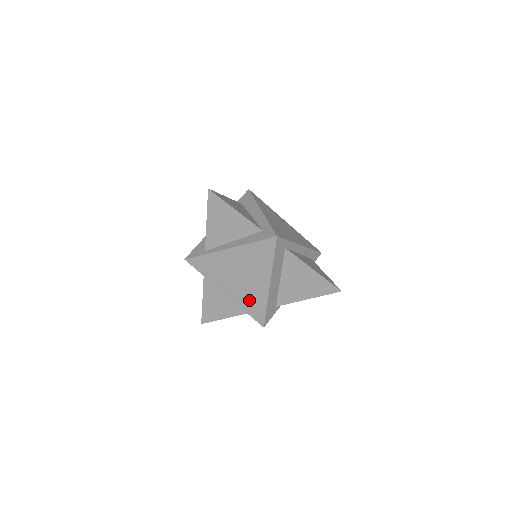
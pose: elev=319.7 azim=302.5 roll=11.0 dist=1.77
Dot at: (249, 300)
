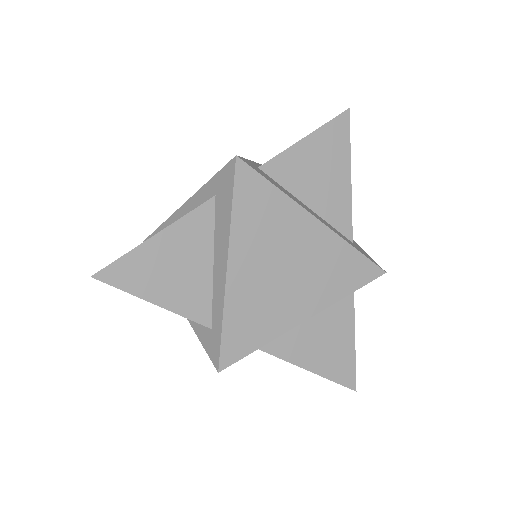
Dot at: occluded
